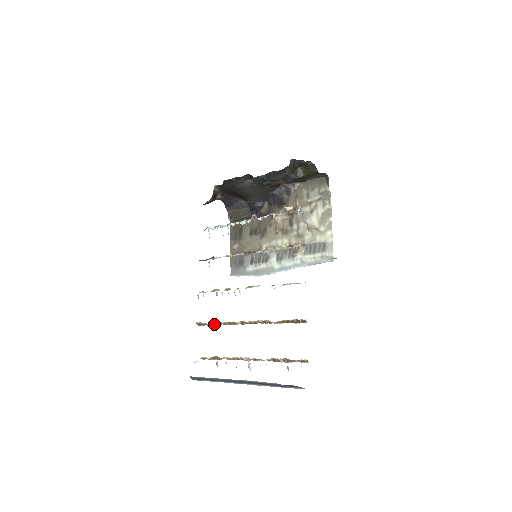
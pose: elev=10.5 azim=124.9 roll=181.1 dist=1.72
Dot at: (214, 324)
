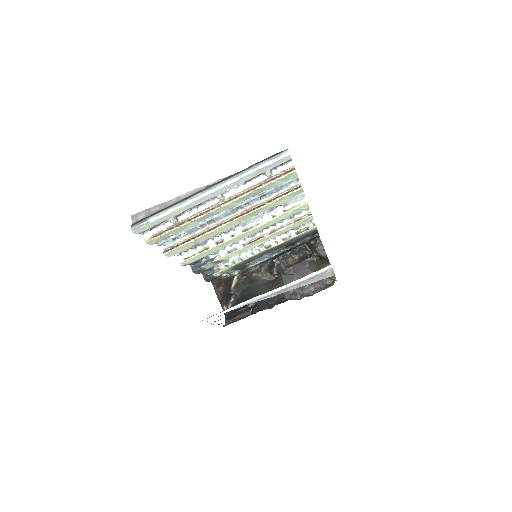
Dot at: (188, 241)
